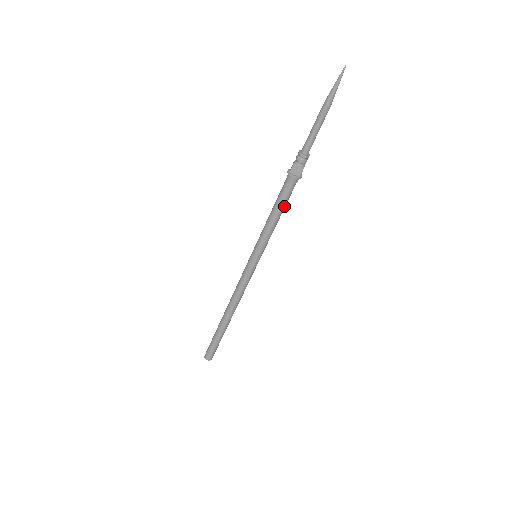
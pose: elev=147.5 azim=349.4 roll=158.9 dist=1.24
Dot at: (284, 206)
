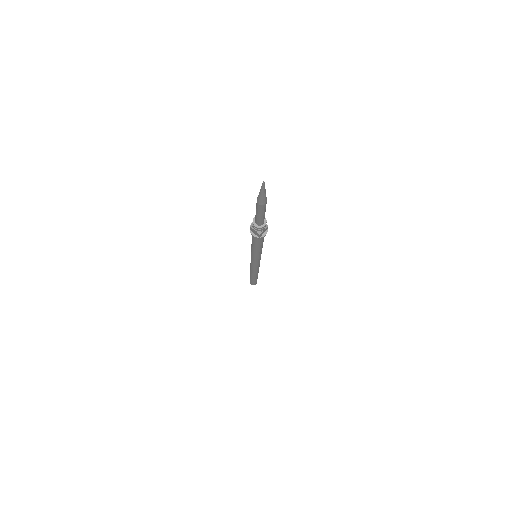
Dot at: (259, 245)
